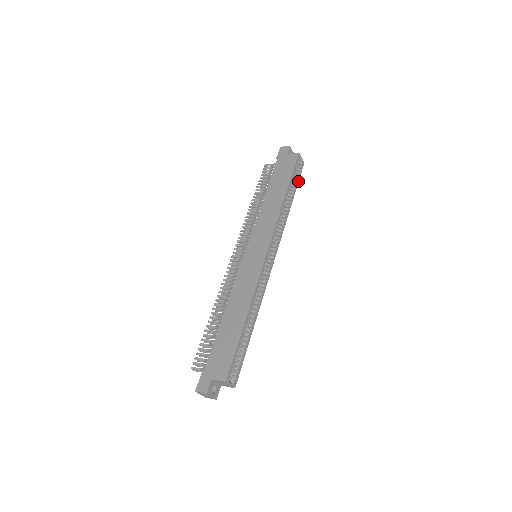
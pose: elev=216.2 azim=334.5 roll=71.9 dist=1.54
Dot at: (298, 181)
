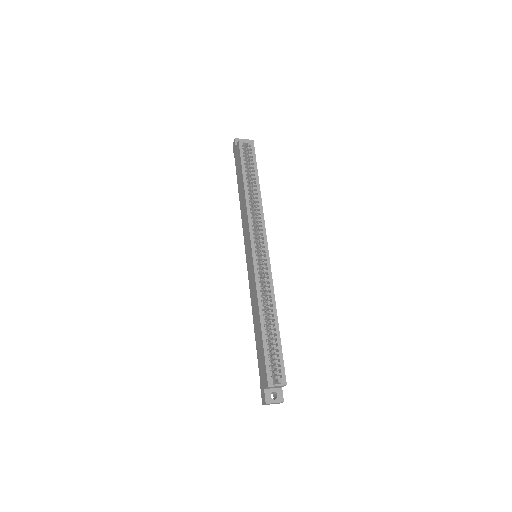
Dot at: (255, 161)
